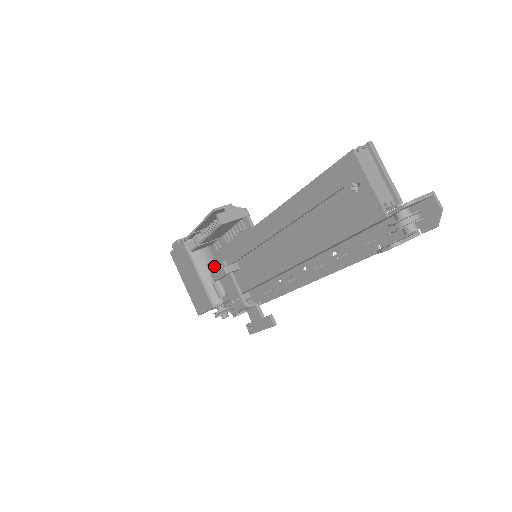
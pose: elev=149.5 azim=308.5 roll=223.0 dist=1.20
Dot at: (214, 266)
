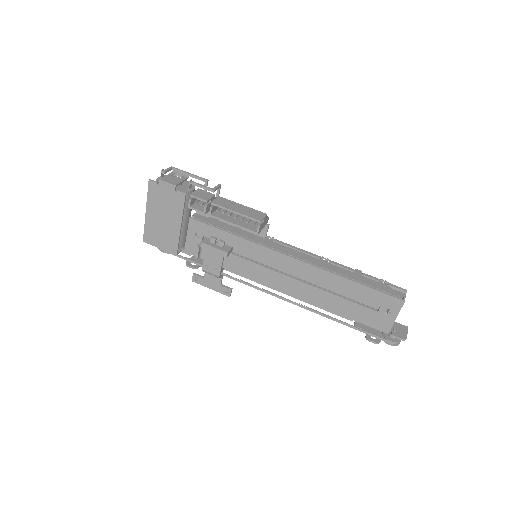
Dot at: (201, 228)
